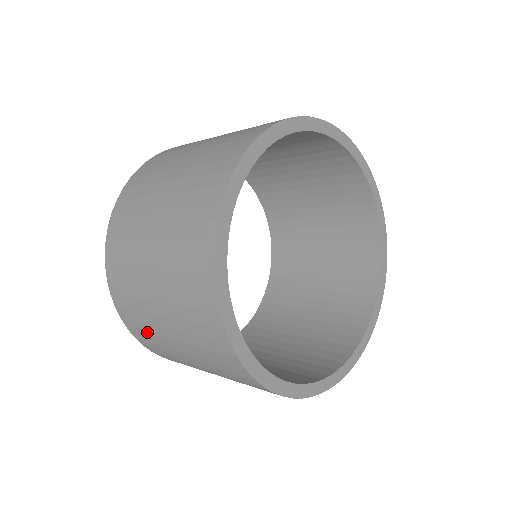
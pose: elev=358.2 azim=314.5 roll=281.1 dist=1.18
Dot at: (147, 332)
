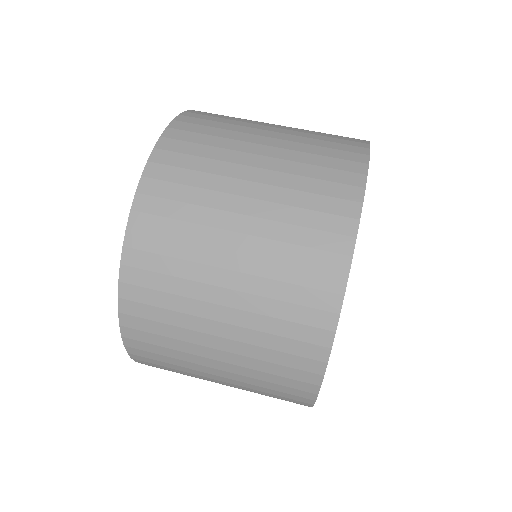
Dot at: occluded
